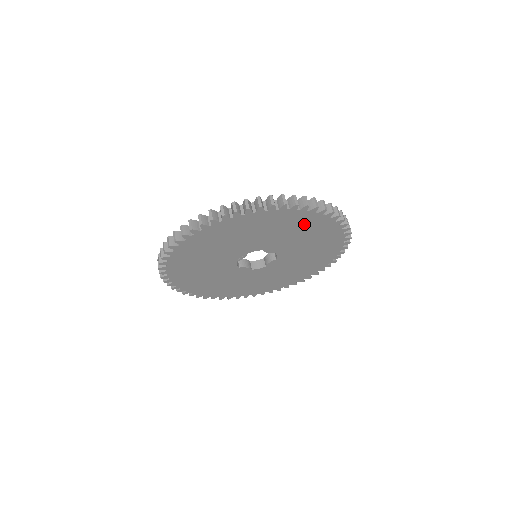
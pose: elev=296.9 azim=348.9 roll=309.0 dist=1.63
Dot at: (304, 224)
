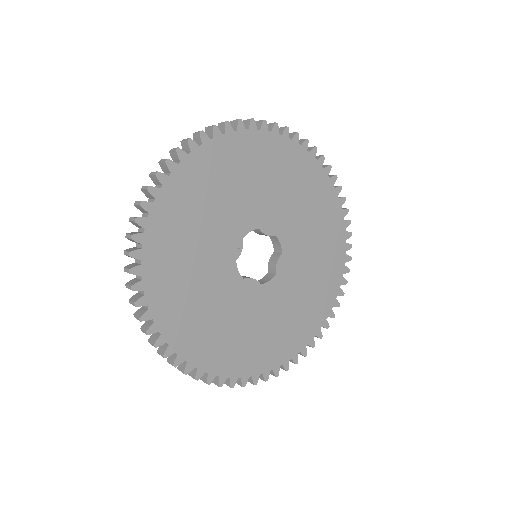
Dot at: (286, 165)
